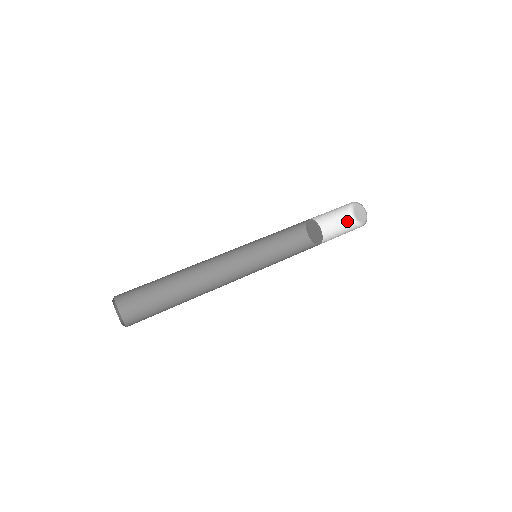
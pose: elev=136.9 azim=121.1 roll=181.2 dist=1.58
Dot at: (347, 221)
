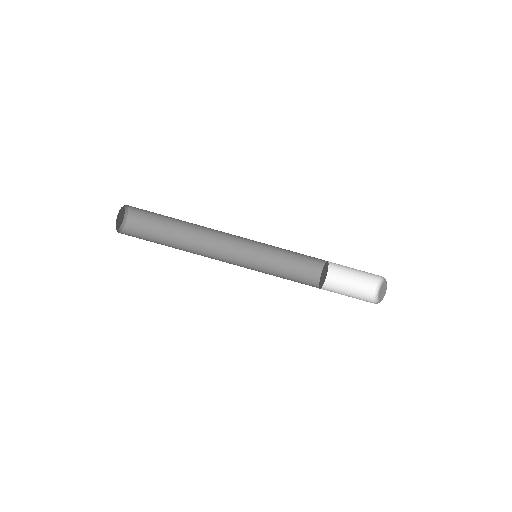
Dot at: (376, 275)
